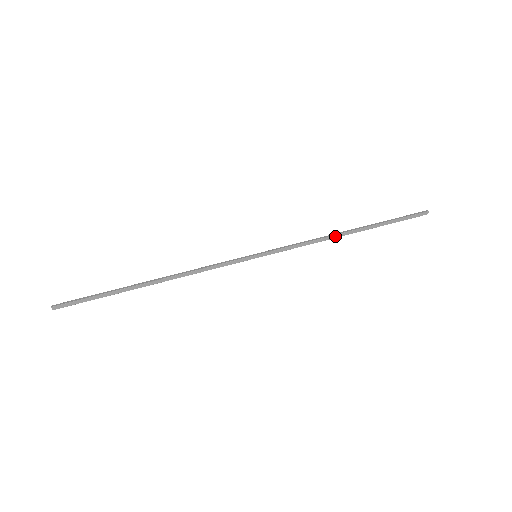
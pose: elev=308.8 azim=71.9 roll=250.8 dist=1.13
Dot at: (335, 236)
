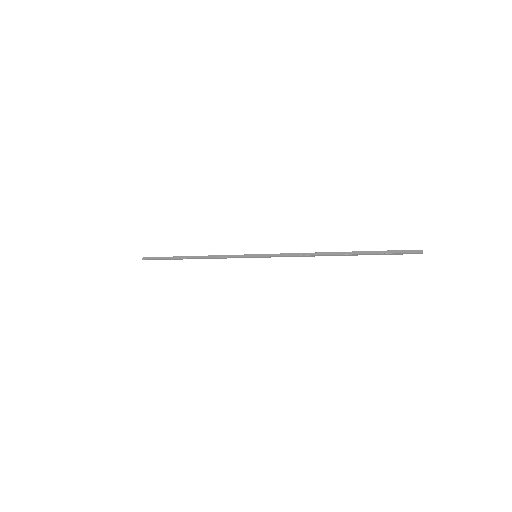
Dot at: (320, 254)
